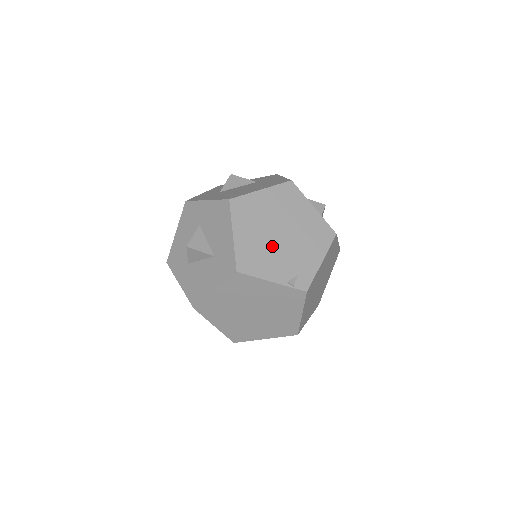
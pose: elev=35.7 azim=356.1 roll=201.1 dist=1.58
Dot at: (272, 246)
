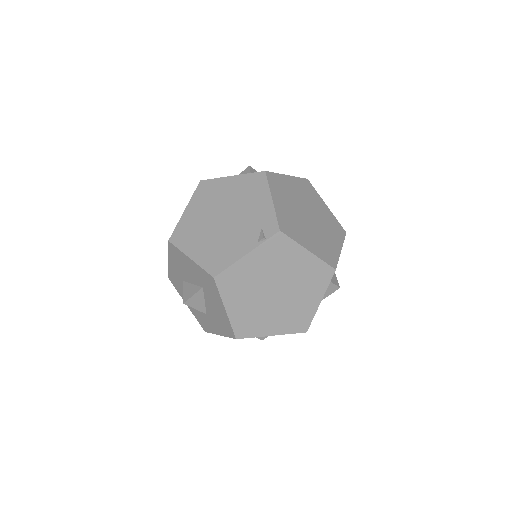
Dot at: (224, 233)
